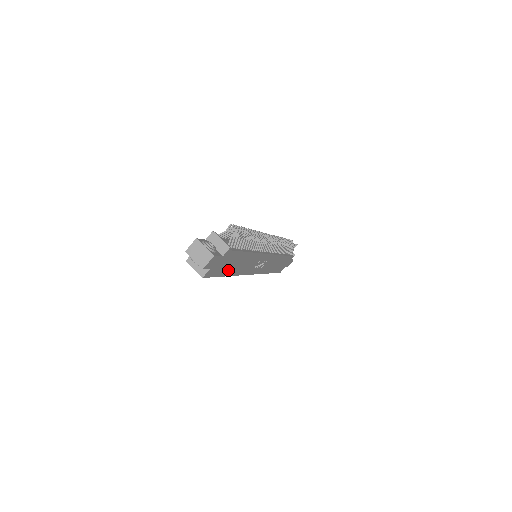
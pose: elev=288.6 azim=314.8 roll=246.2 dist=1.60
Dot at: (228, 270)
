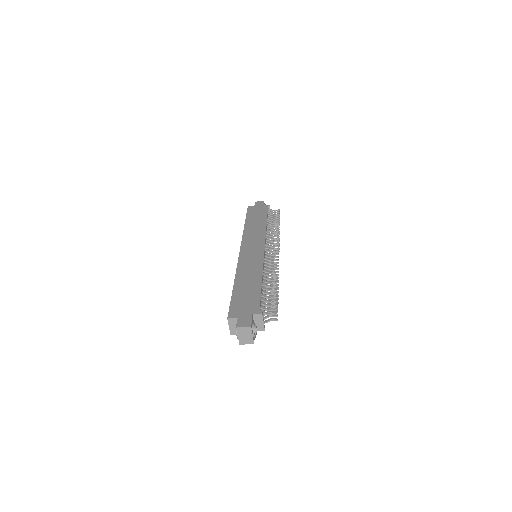
Dot at: occluded
